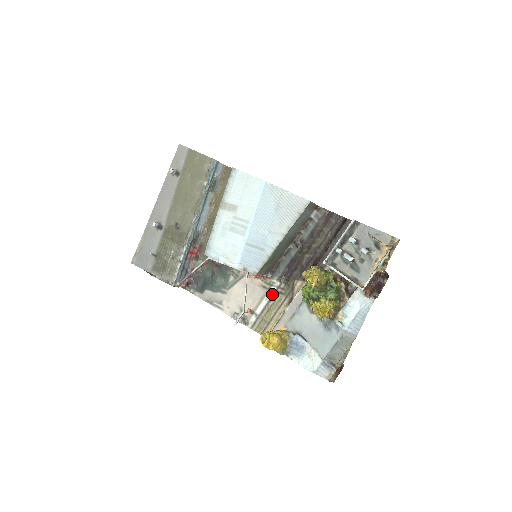
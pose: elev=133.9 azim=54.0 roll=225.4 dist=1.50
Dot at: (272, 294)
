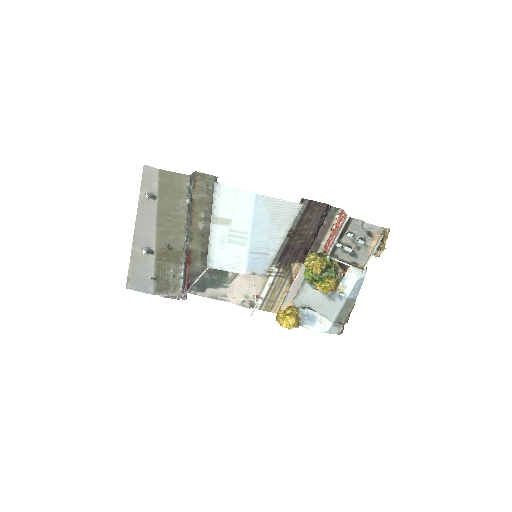
Dot at: (273, 279)
